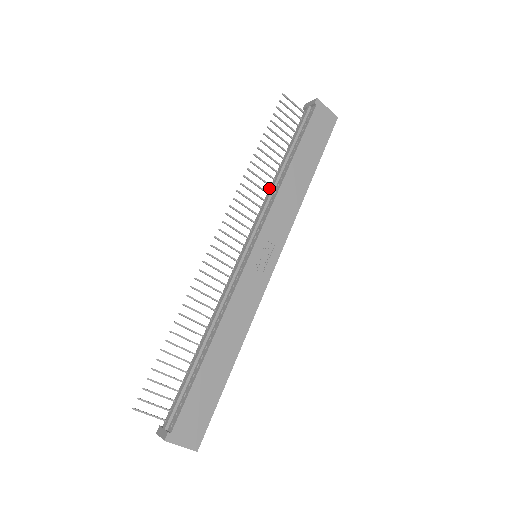
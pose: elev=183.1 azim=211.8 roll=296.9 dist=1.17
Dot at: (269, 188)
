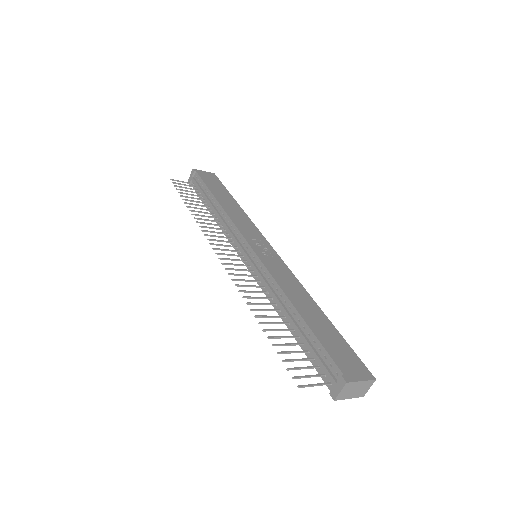
Dot at: occluded
